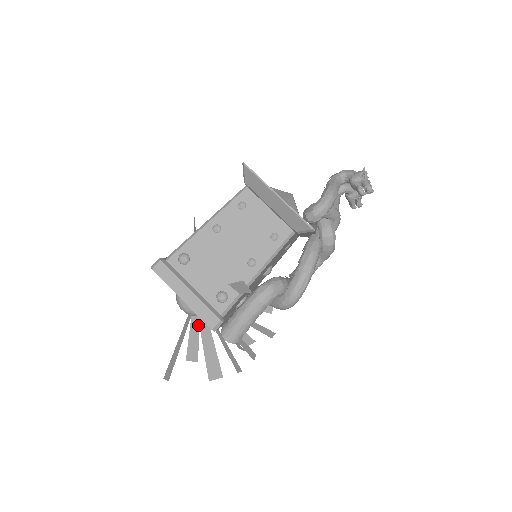
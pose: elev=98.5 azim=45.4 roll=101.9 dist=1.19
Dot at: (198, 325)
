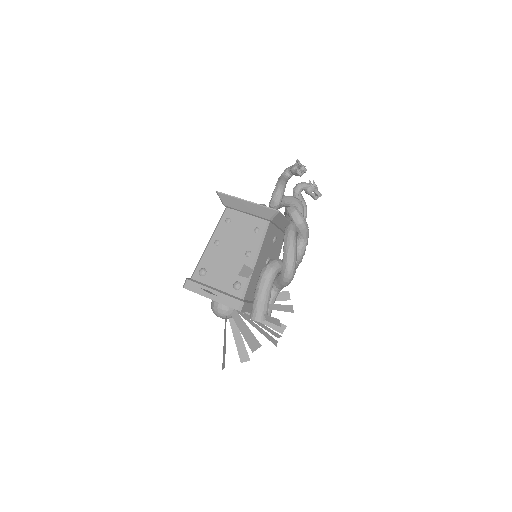
Dot at: (237, 328)
